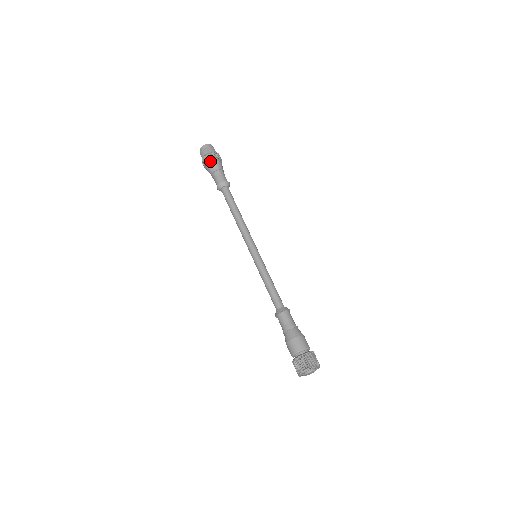
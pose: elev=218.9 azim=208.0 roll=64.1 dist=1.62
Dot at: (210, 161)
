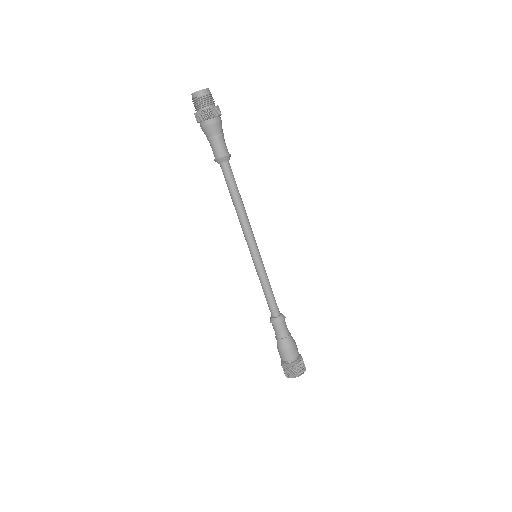
Dot at: (213, 120)
